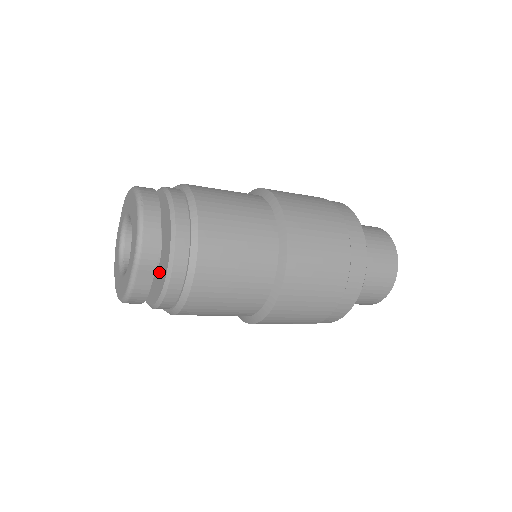
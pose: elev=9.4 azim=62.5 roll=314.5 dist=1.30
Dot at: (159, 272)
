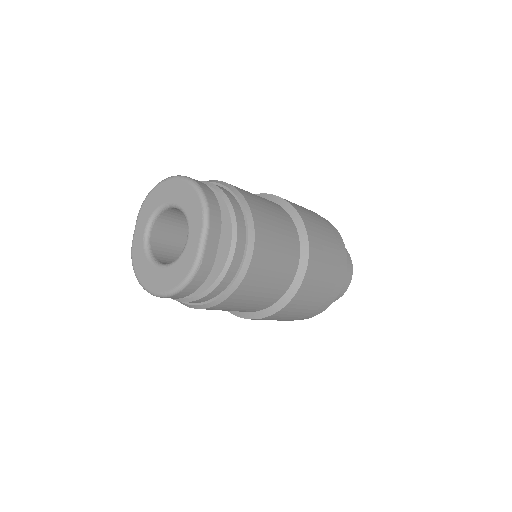
Dot at: occluded
